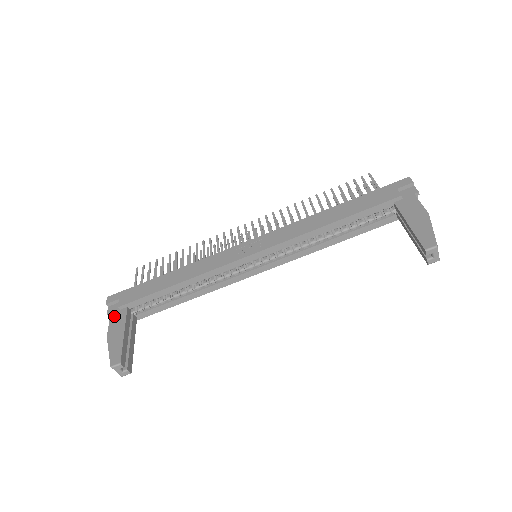
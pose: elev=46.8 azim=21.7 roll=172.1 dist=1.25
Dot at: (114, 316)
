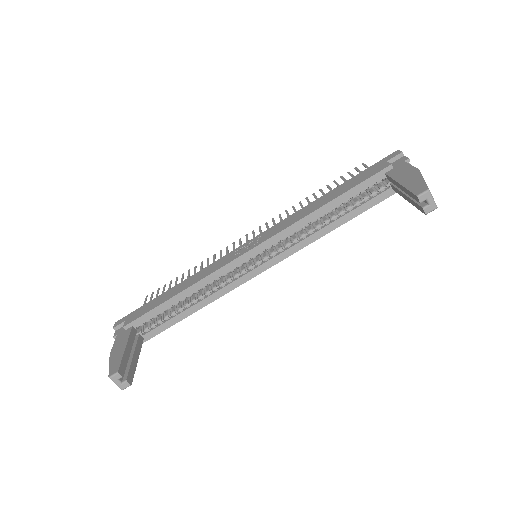
Dot at: (119, 336)
